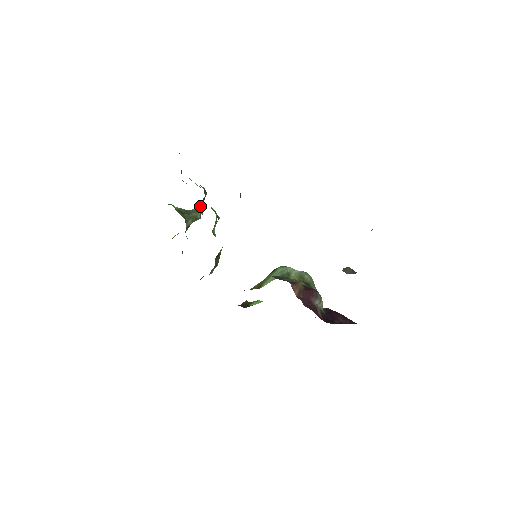
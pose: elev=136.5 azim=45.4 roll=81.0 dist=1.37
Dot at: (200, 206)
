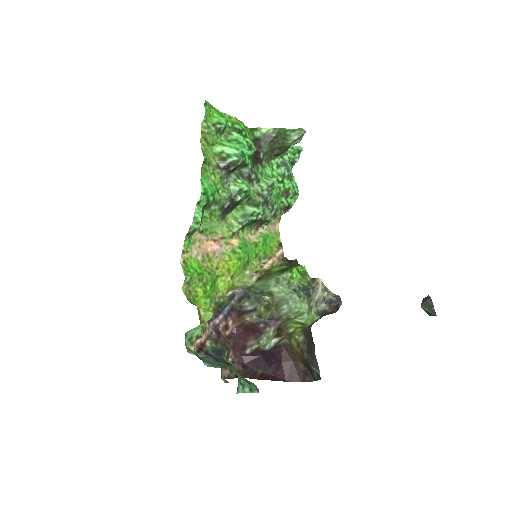
Dot at: (244, 167)
